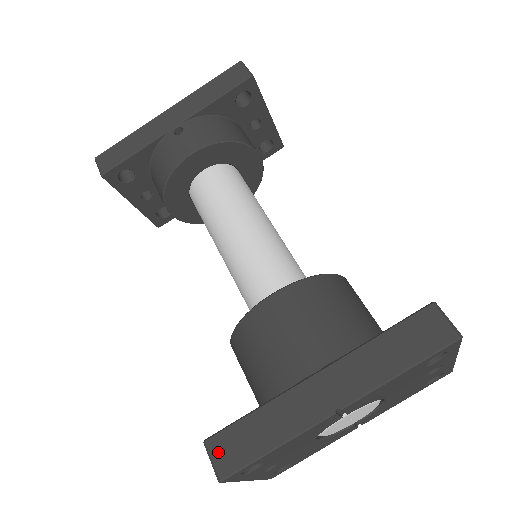
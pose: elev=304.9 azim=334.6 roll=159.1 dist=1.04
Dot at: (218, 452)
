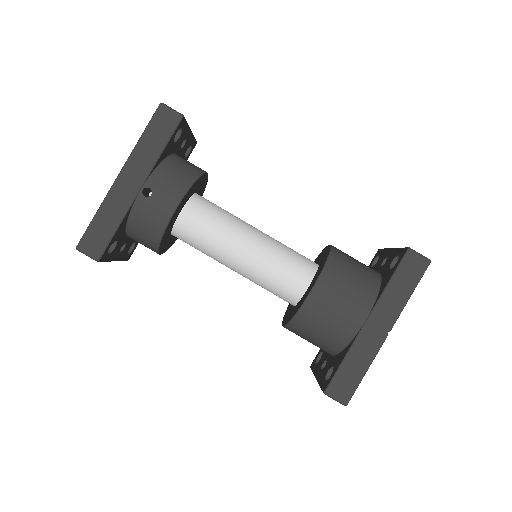
Dot at: (337, 393)
